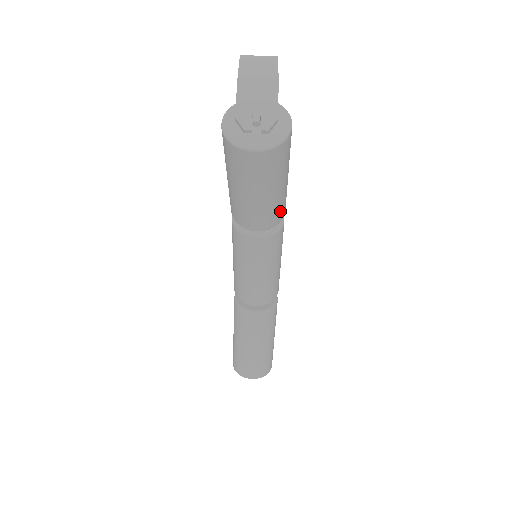
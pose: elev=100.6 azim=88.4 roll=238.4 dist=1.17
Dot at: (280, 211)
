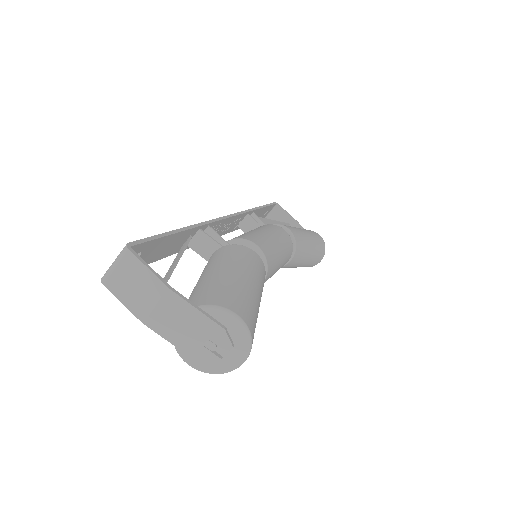
Dot at: (262, 276)
